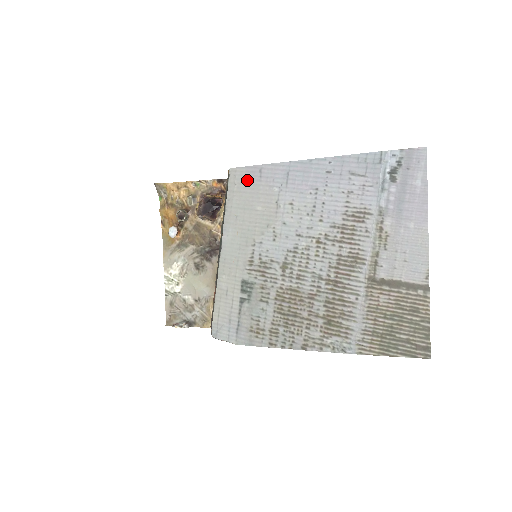
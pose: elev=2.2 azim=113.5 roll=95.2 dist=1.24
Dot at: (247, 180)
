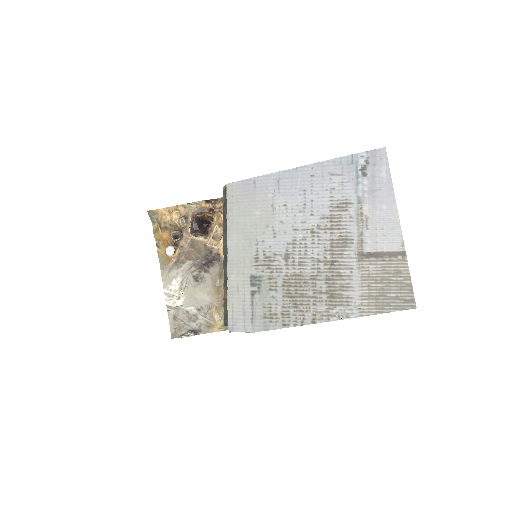
Dot at: (243, 191)
